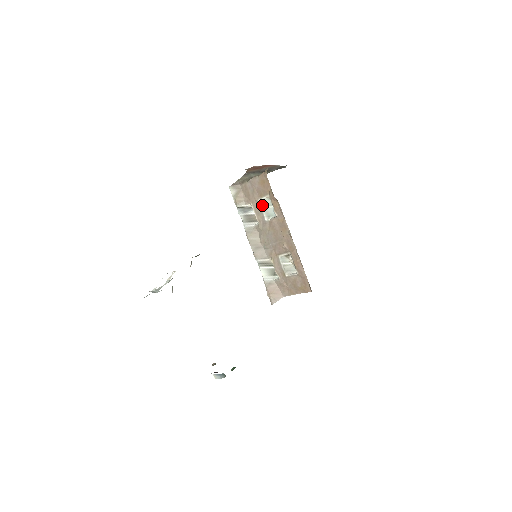
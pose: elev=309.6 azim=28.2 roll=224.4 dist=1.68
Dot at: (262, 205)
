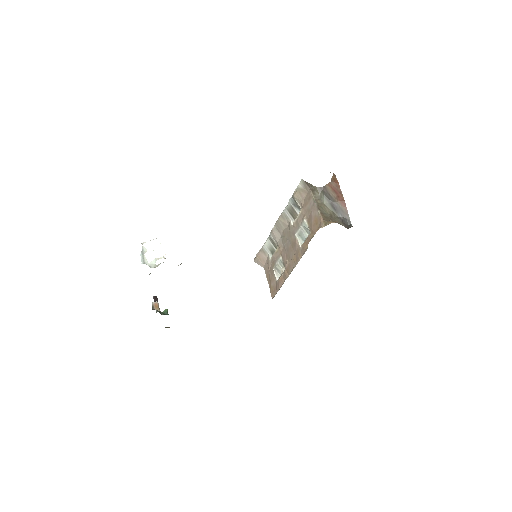
Dot at: (303, 226)
